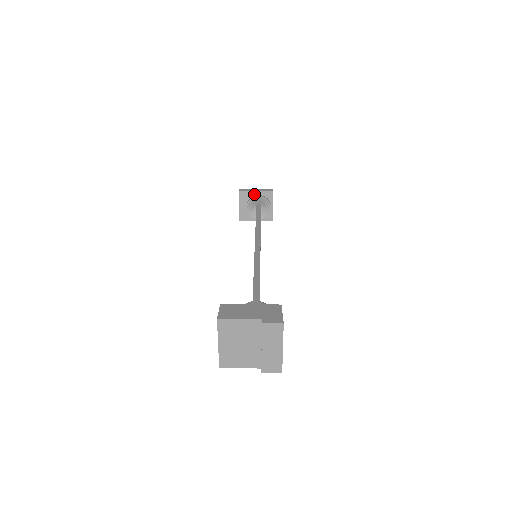
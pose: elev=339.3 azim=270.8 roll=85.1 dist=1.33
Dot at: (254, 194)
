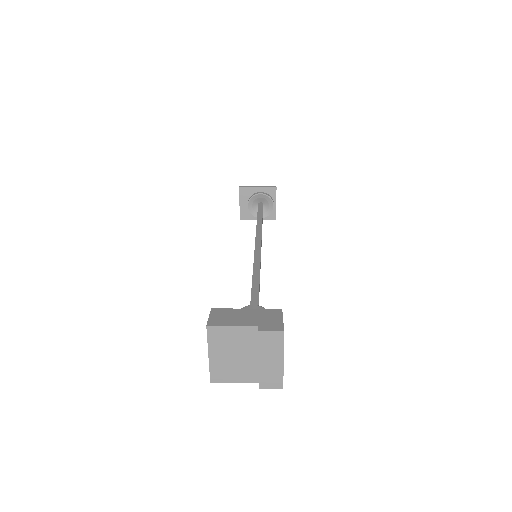
Dot at: (256, 191)
